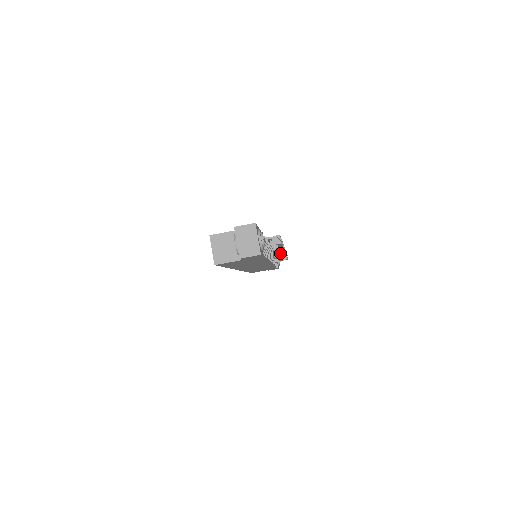
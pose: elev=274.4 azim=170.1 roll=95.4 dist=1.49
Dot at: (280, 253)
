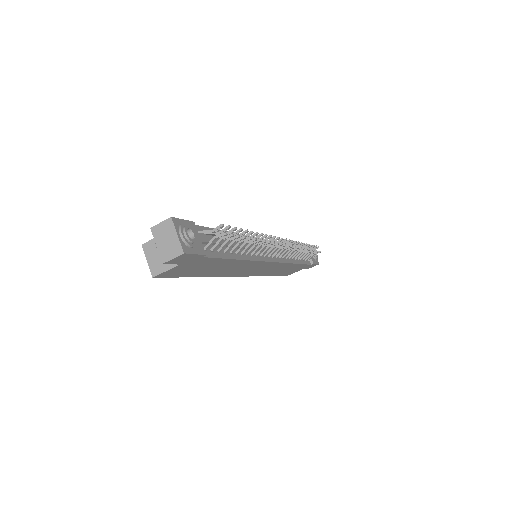
Dot at: (276, 246)
